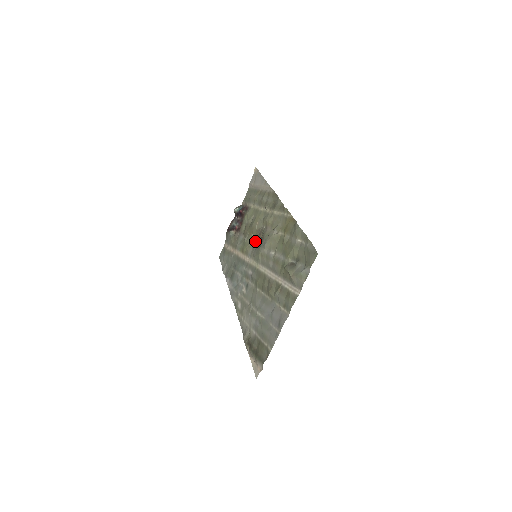
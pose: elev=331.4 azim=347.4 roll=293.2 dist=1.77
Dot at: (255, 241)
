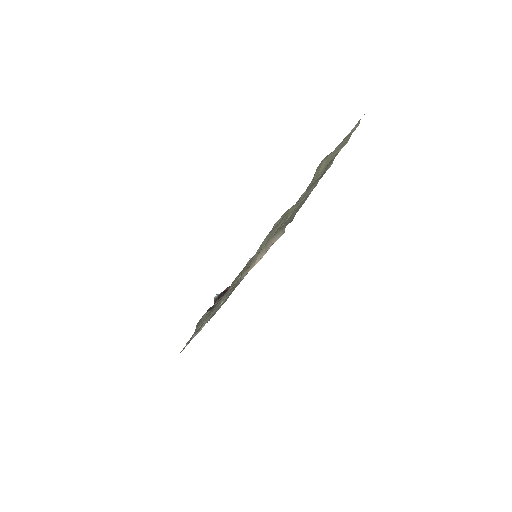
Dot at: occluded
